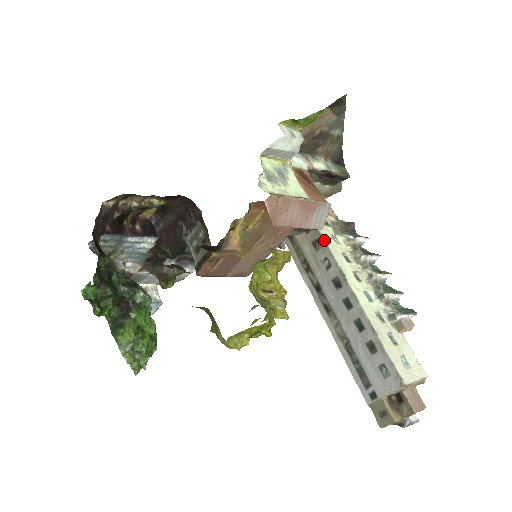
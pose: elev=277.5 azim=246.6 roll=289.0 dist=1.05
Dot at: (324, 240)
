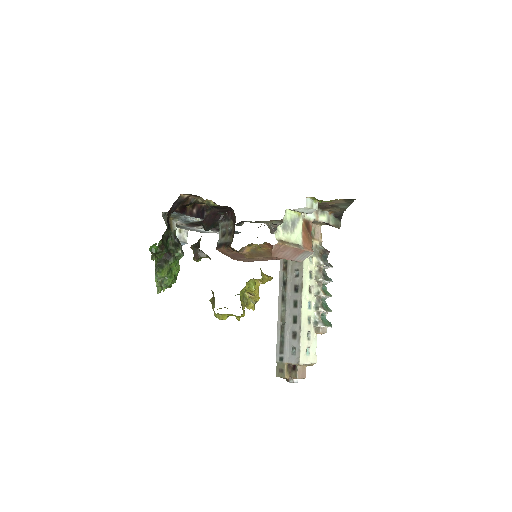
Dot at: occluded
